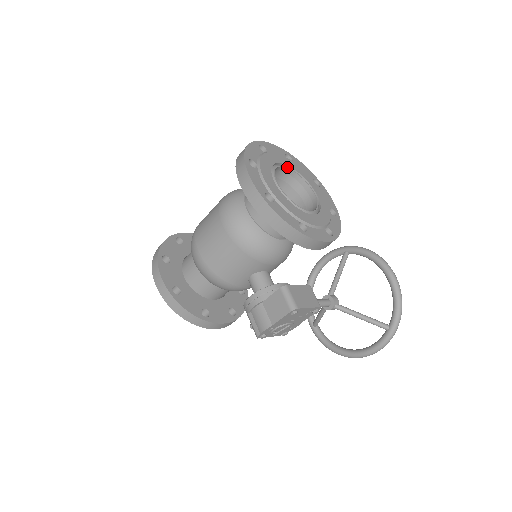
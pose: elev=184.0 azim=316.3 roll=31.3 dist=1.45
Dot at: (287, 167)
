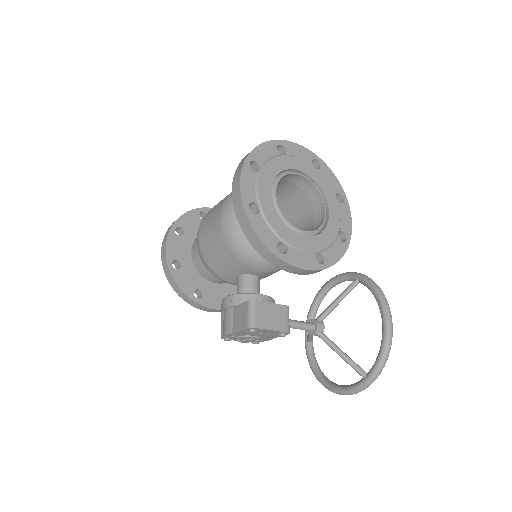
Dot at: (304, 175)
